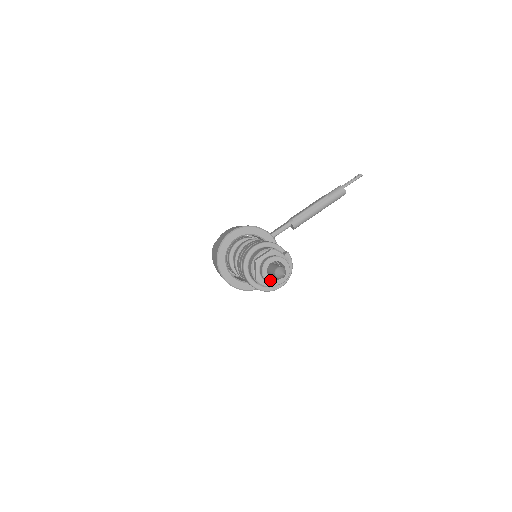
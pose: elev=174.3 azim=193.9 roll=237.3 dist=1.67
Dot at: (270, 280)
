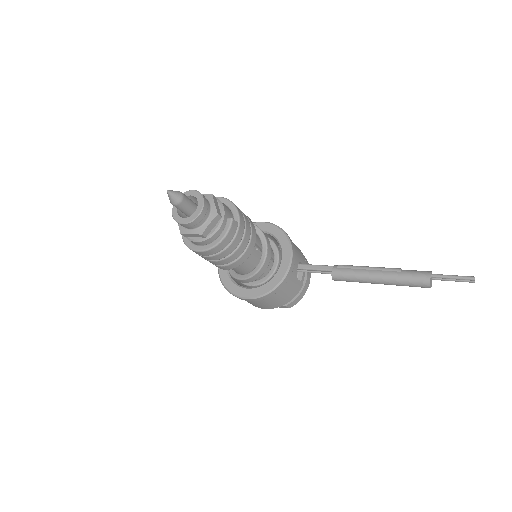
Dot at: (175, 212)
